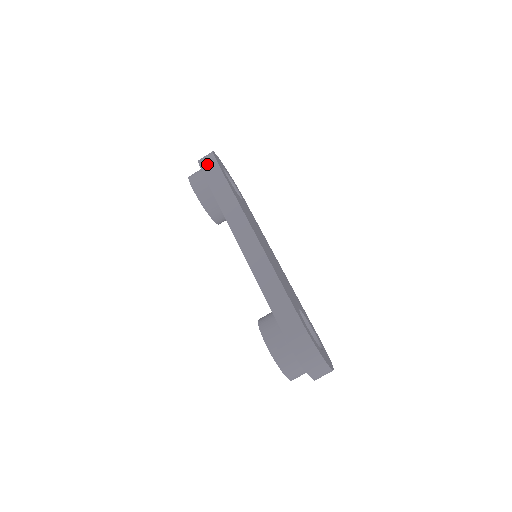
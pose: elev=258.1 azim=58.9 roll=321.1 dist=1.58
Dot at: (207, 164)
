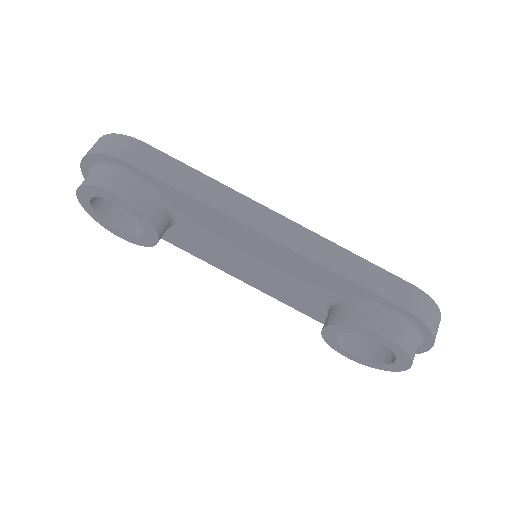
Dot at: (127, 150)
